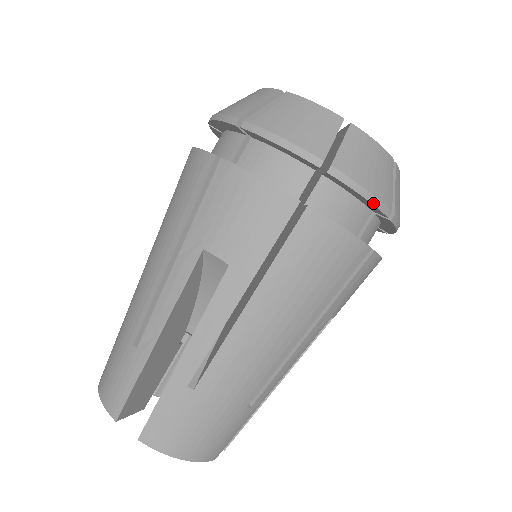
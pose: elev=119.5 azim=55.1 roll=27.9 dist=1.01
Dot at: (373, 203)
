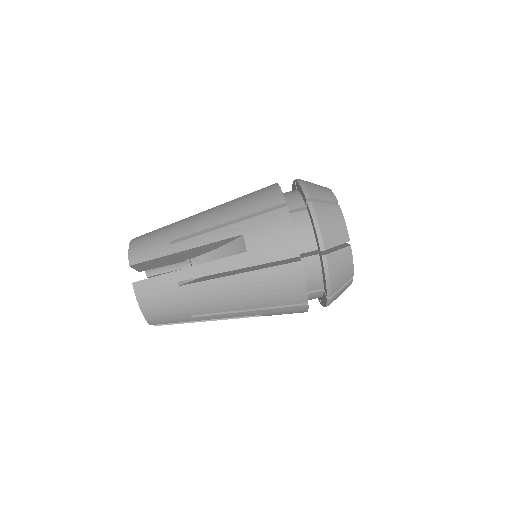
Dot at: (327, 285)
